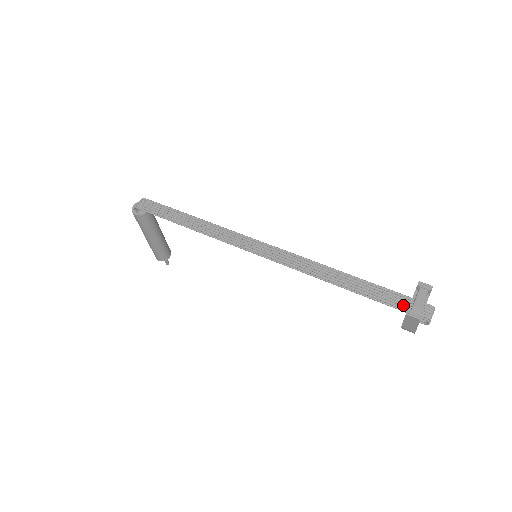
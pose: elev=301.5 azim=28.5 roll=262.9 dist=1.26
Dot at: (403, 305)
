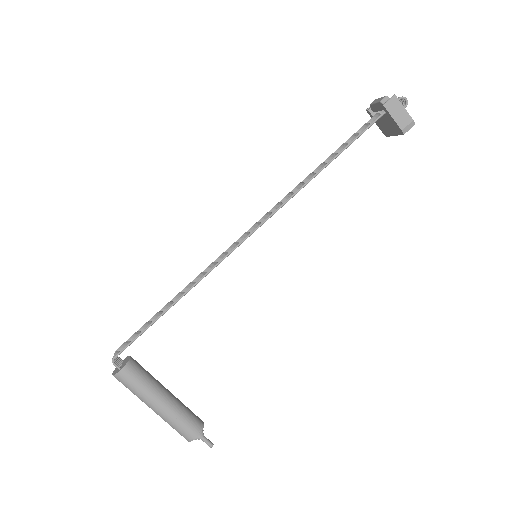
Dot at: (377, 116)
